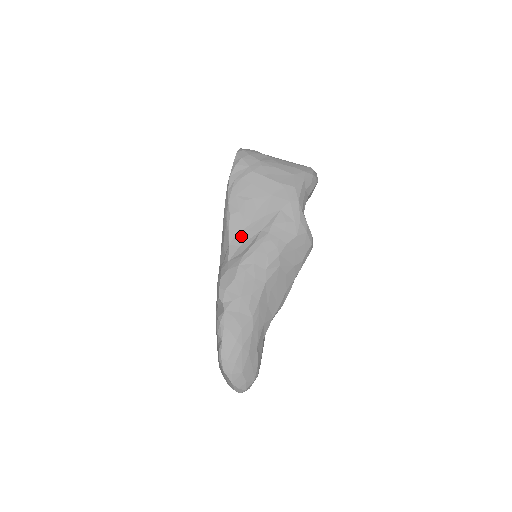
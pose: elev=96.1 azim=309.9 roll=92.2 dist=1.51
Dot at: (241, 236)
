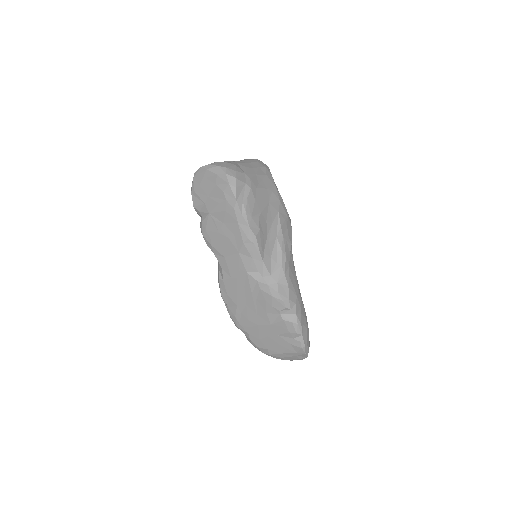
Dot at: (267, 249)
